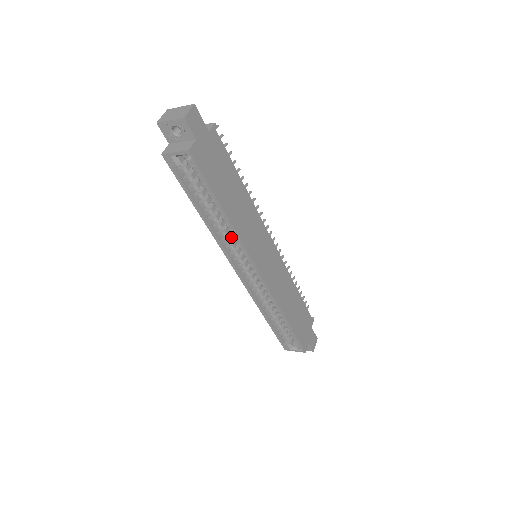
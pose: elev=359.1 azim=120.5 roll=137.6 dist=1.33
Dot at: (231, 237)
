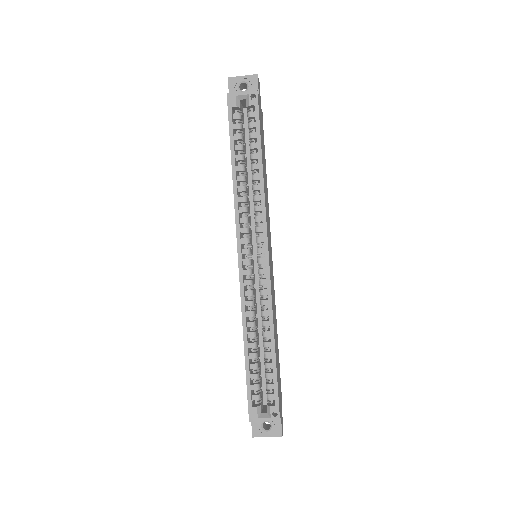
Dot at: (248, 210)
